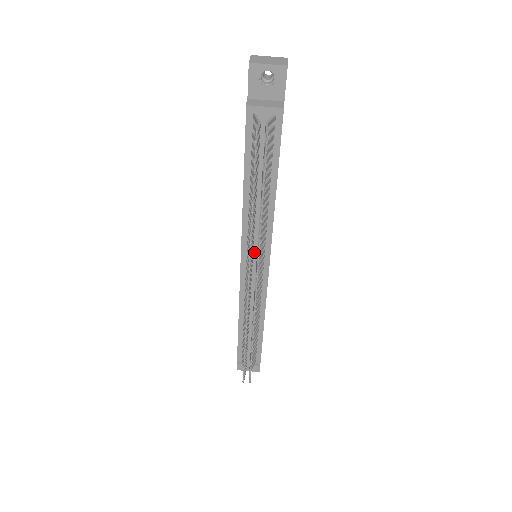
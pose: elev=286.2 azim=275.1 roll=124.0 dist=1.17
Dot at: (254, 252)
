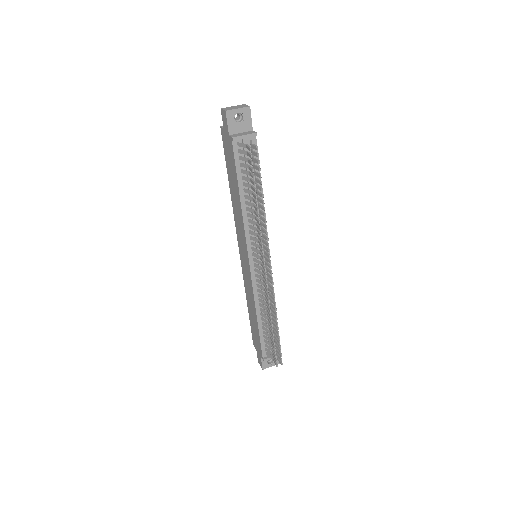
Dot at: (258, 249)
